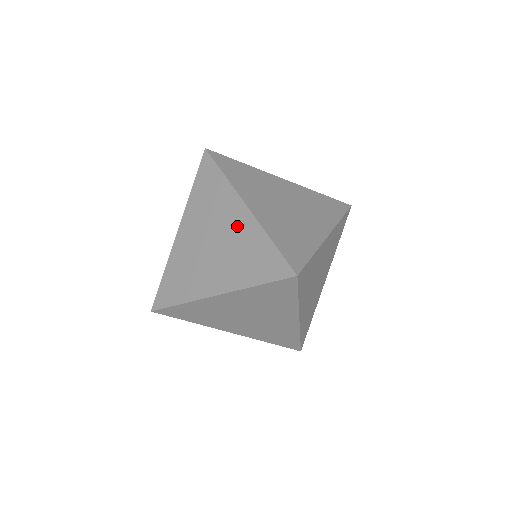
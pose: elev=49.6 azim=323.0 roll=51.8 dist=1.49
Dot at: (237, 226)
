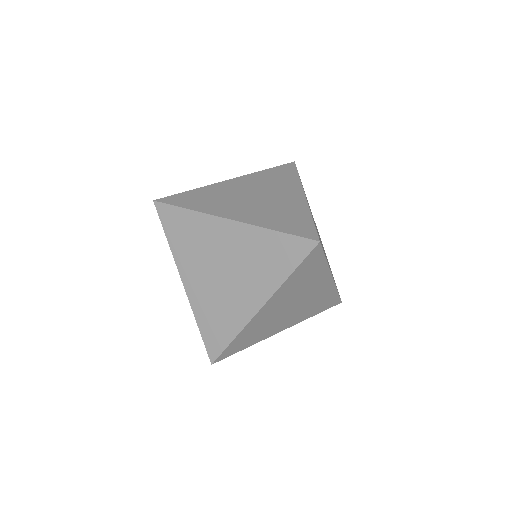
Dot at: (287, 199)
